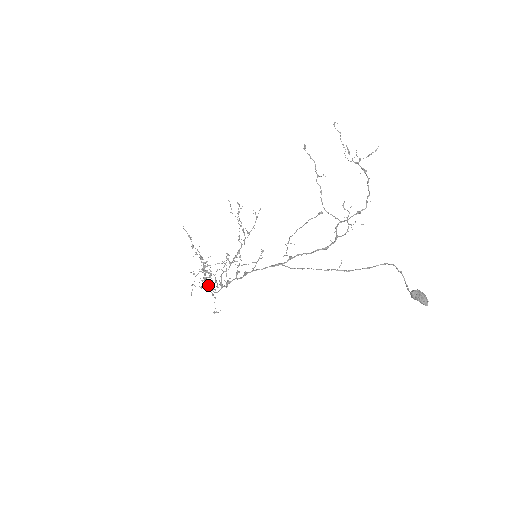
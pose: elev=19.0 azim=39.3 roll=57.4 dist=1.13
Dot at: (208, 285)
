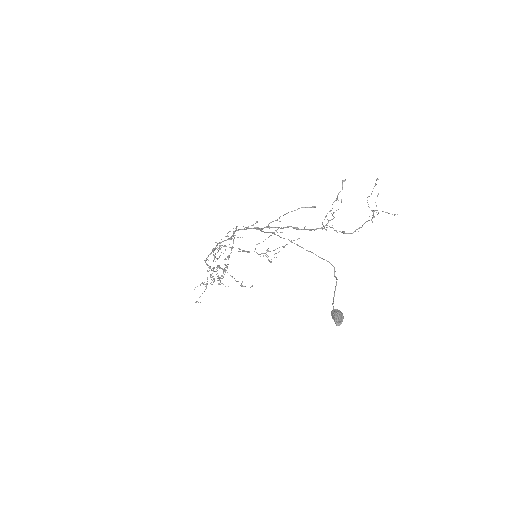
Dot at: occluded
